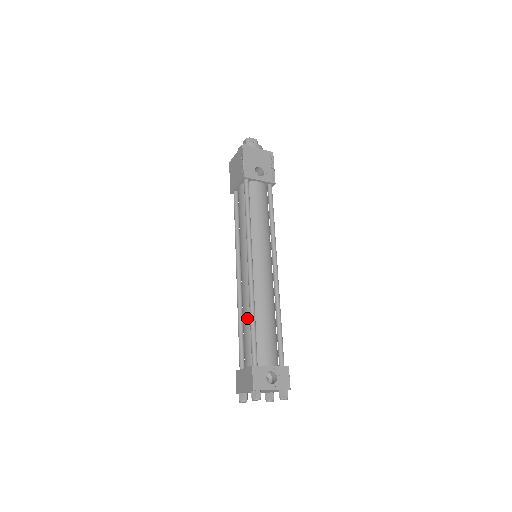
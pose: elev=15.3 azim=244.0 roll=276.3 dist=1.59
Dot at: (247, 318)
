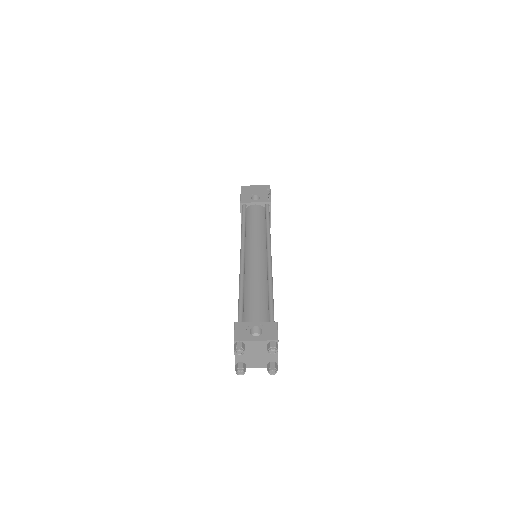
Dot at: occluded
